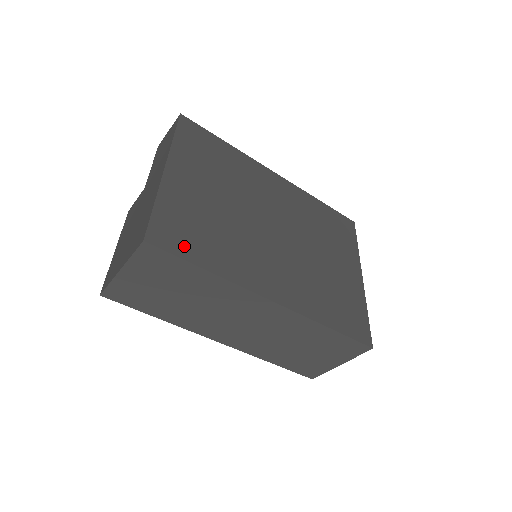
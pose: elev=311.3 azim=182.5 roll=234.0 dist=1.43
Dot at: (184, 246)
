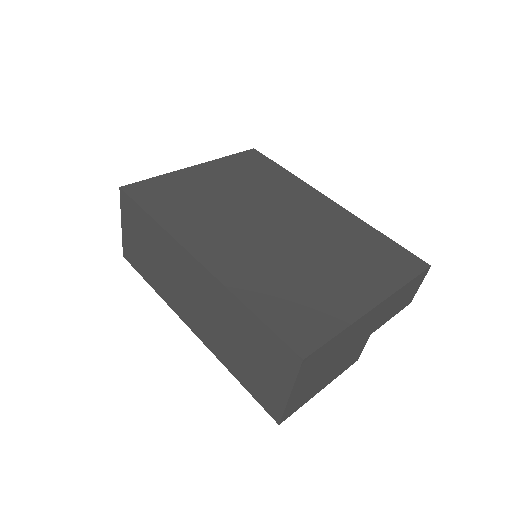
Dot at: (150, 200)
